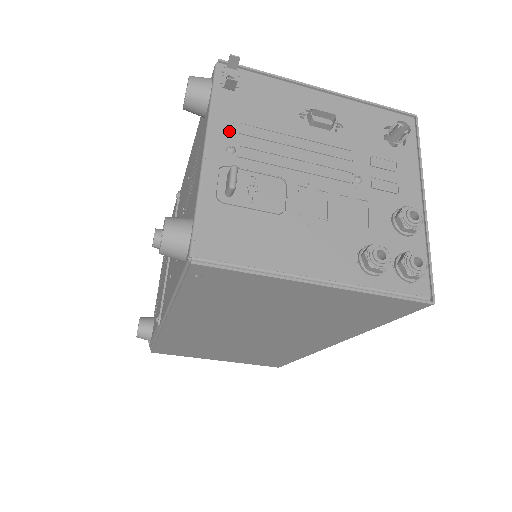
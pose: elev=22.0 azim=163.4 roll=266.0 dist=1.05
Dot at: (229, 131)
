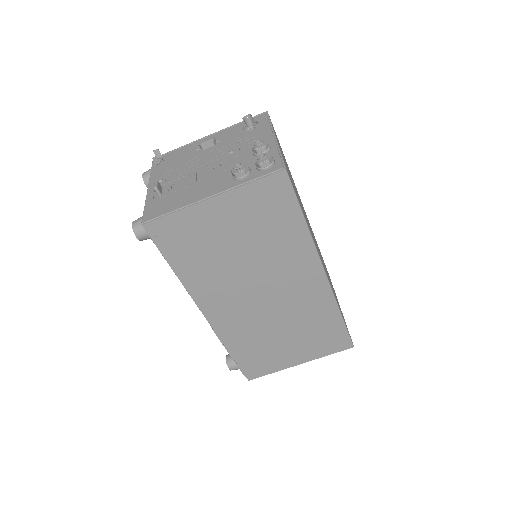
Dot at: (159, 176)
